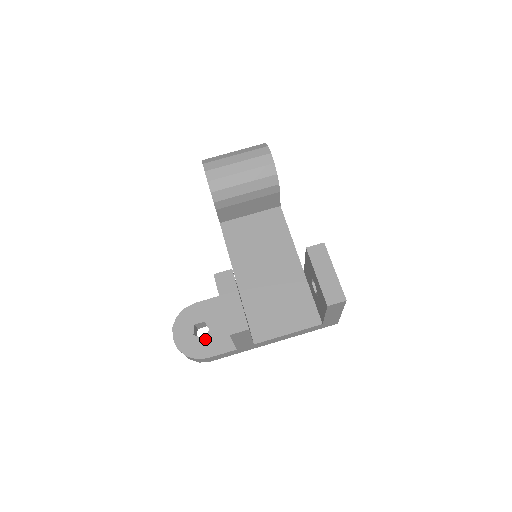
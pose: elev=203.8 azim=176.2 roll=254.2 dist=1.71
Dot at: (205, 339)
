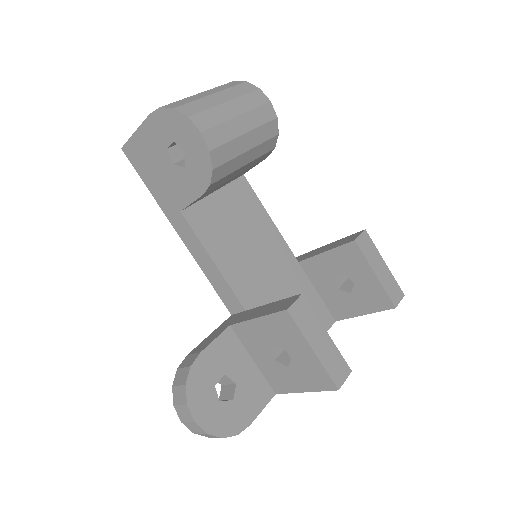
Dot at: (236, 400)
